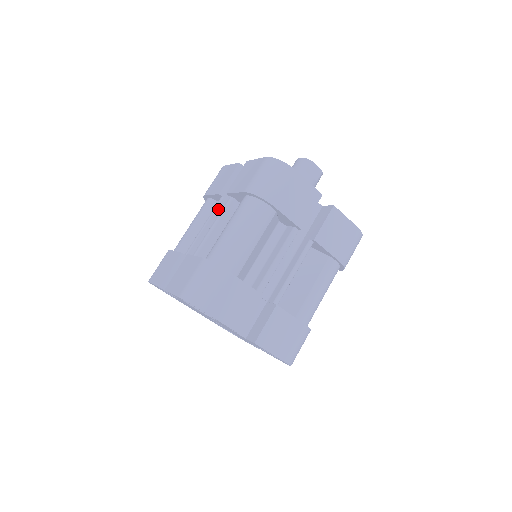
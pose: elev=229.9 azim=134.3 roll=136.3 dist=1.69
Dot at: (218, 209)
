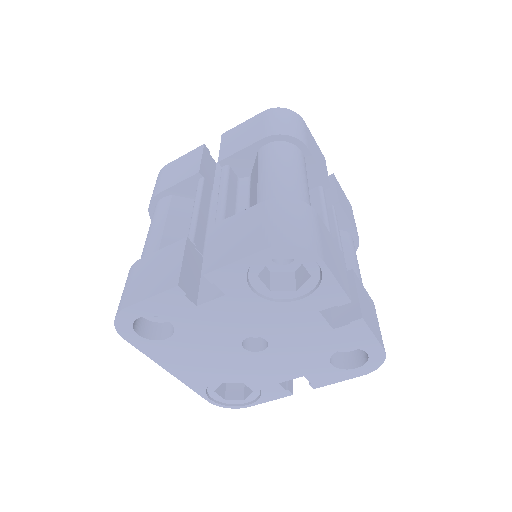
Dot at: (204, 190)
